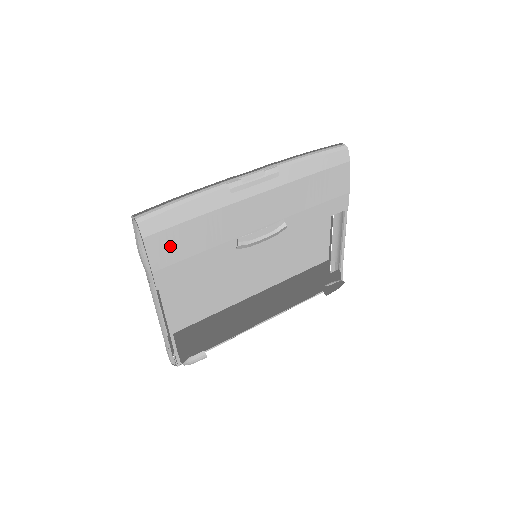
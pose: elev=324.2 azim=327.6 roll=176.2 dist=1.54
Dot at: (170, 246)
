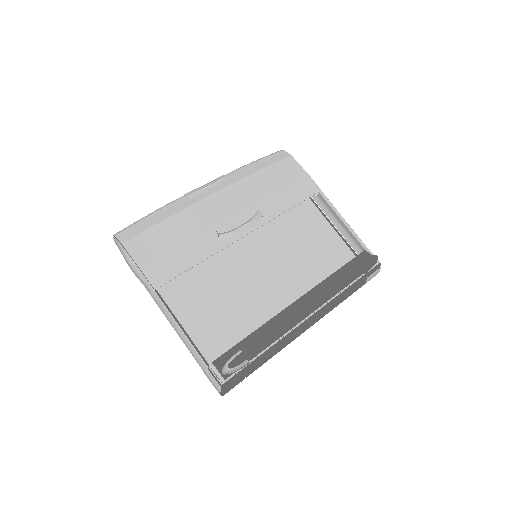
Dot at: (150, 247)
